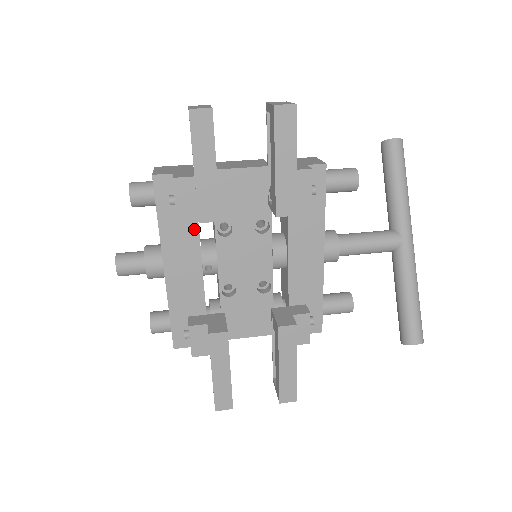
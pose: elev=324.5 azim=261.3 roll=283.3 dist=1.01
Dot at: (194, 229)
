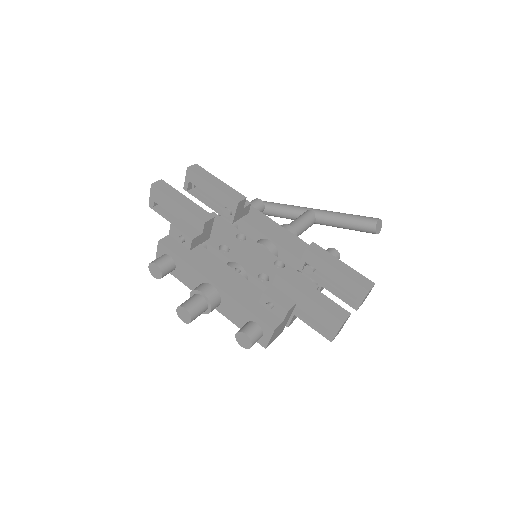
Dot at: (207, 253)
